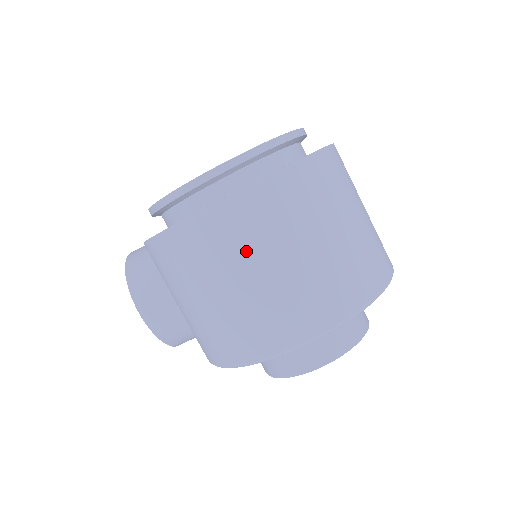
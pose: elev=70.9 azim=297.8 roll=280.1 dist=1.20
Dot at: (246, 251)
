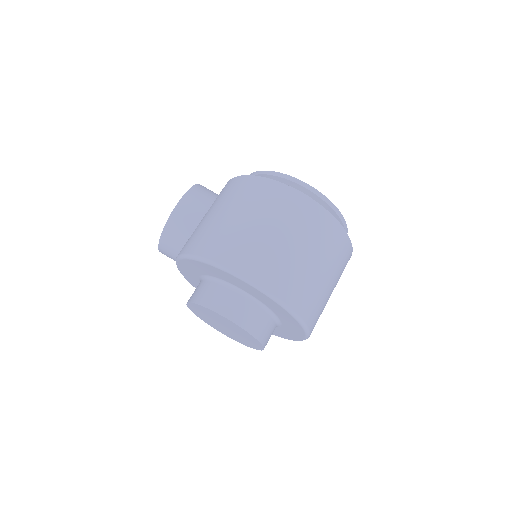
Dot at: (283, 219)
